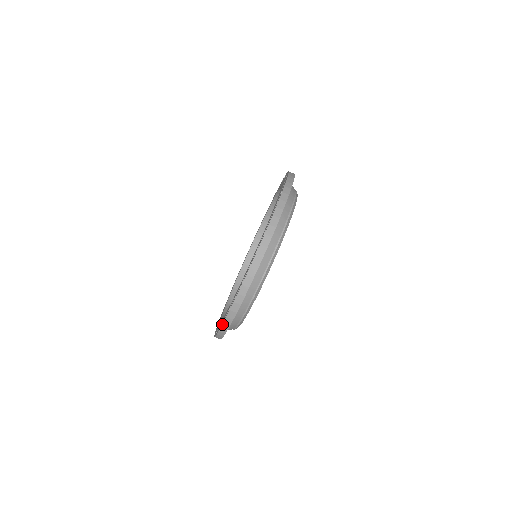
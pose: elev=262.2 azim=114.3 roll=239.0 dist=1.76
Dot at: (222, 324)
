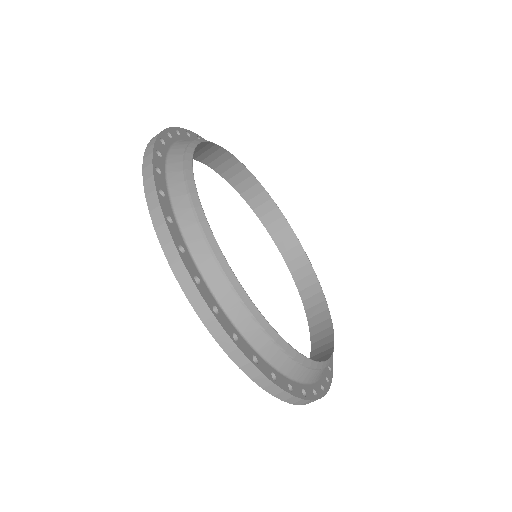
Dot at: occluded
